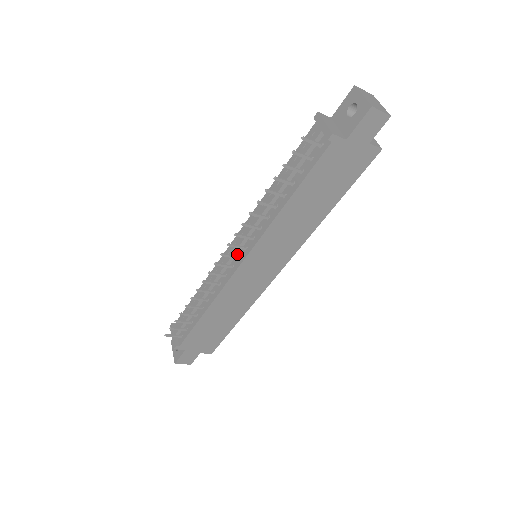
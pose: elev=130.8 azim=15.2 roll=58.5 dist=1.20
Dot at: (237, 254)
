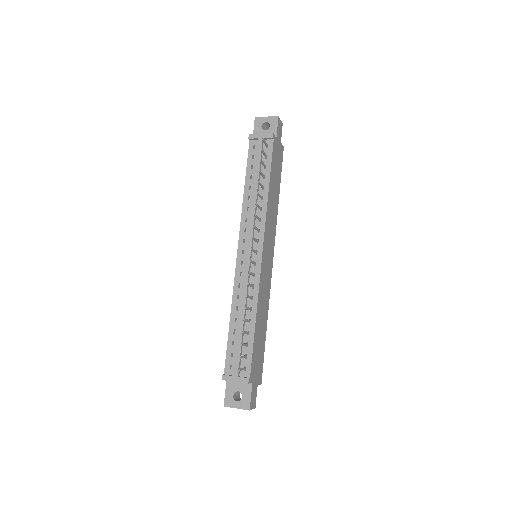
Dot at: (252, 253)
